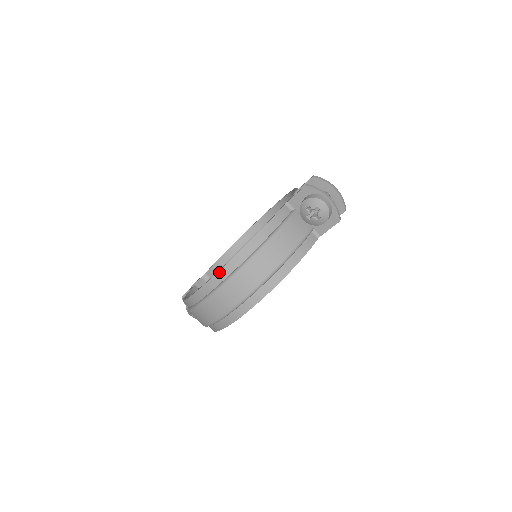
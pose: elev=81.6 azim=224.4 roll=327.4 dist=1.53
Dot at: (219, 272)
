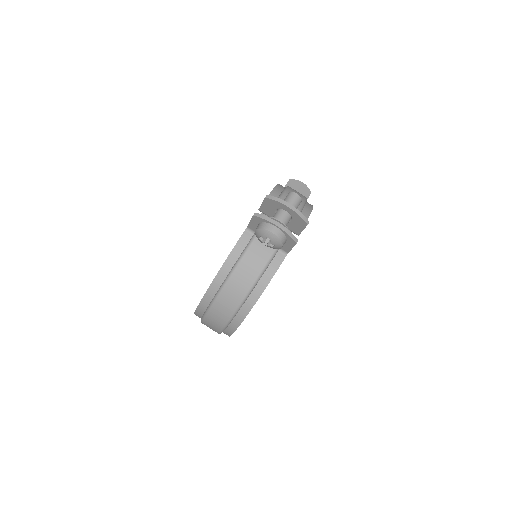
Dot at: (200, 303)
